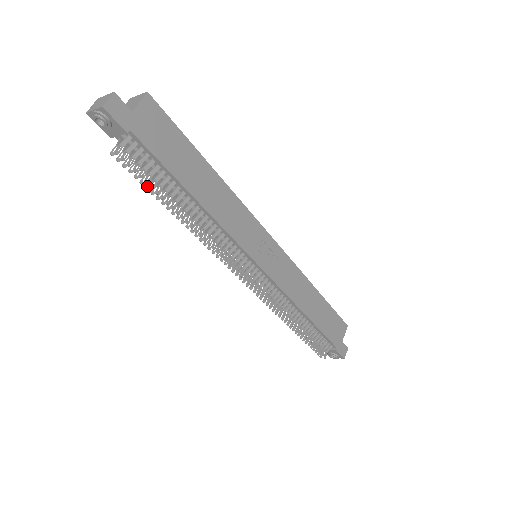
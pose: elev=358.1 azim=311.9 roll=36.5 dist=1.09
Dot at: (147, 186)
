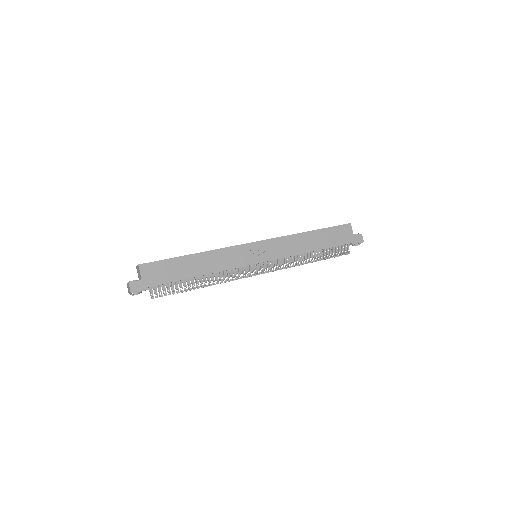
Dot at: (177, 292)
